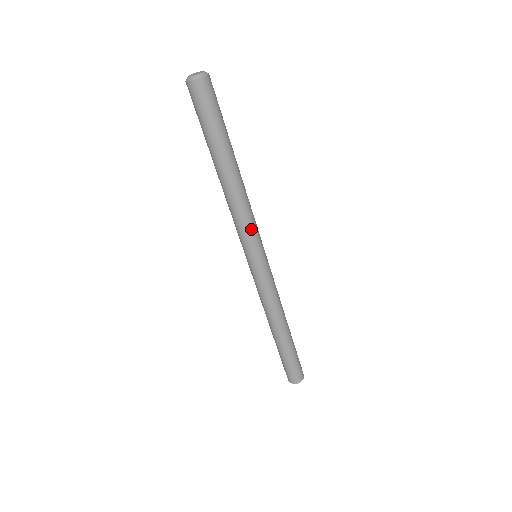
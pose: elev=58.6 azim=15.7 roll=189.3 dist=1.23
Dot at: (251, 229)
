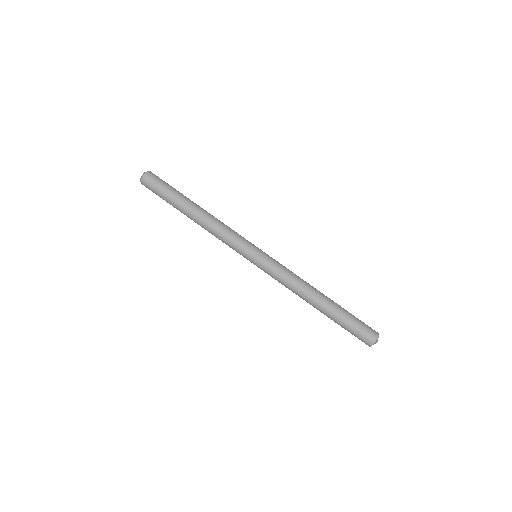
Dot at: (235, 236)
